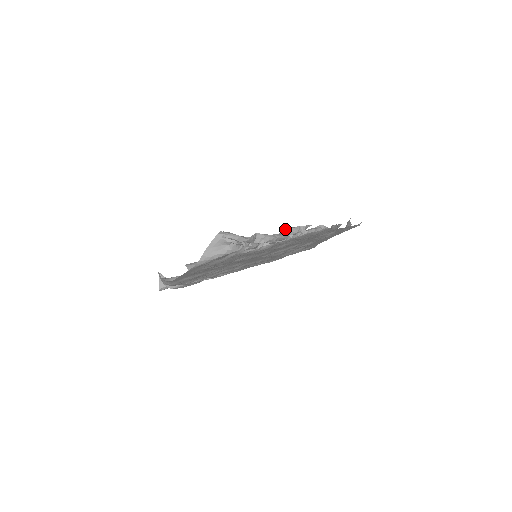
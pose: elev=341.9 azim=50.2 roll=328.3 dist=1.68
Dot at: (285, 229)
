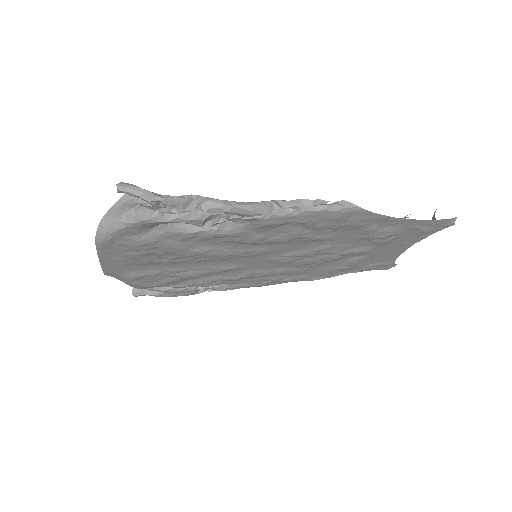
Dot at: occluded
